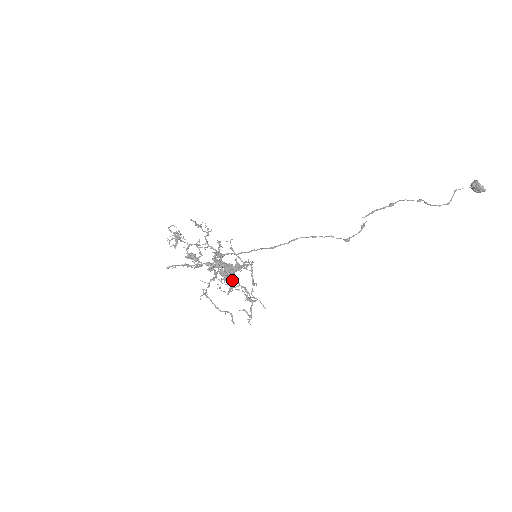
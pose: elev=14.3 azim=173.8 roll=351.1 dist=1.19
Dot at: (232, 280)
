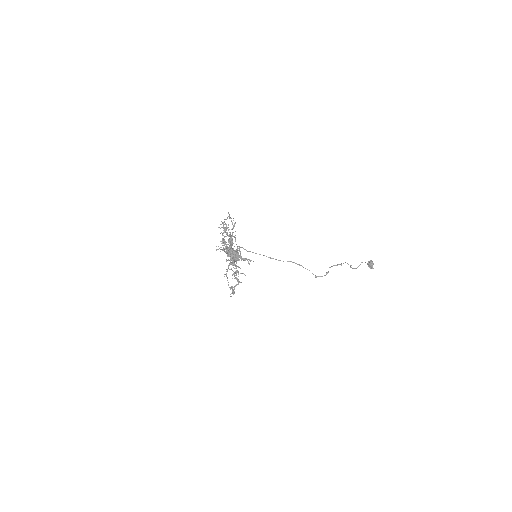
Dot at: occluded
